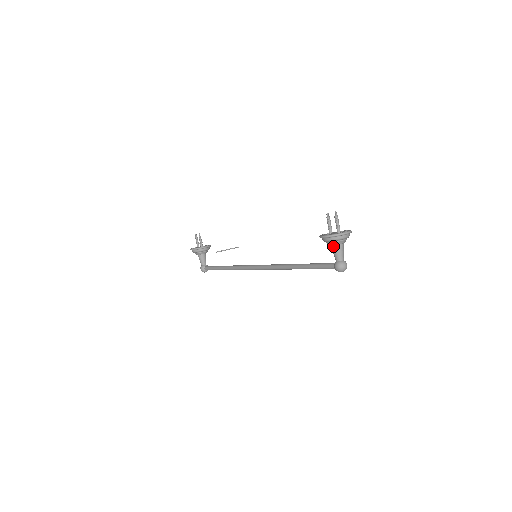
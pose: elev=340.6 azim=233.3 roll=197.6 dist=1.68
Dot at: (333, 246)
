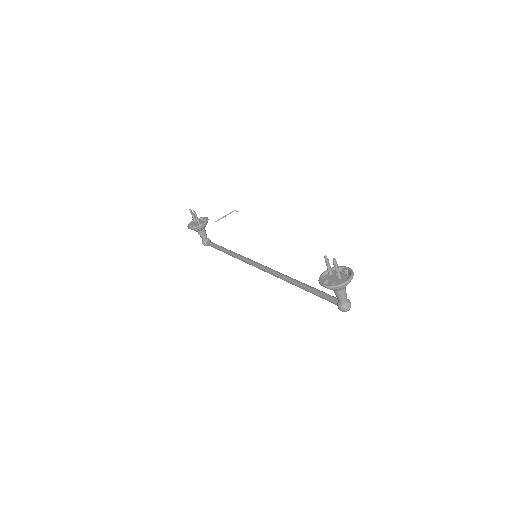
Dot at: (334, 290)
